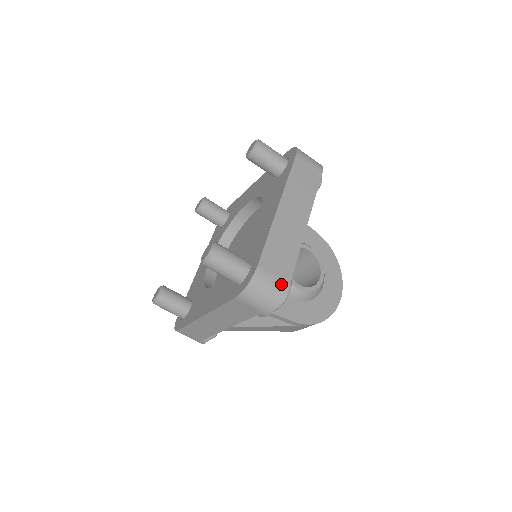
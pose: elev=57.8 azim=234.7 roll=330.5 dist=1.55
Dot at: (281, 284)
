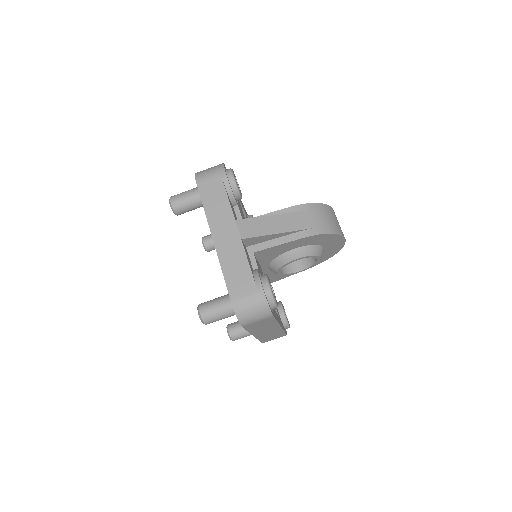
Dot at: occluded
